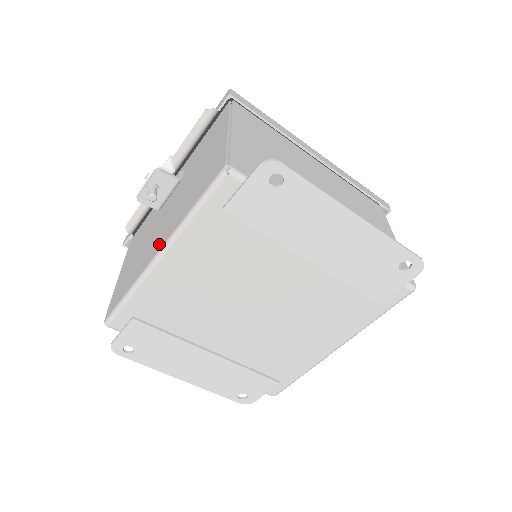
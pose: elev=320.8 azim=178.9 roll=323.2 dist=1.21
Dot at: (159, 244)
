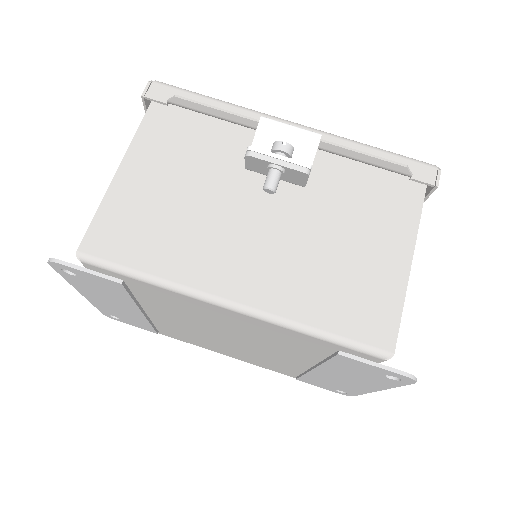
Dot at: (242, 287)
